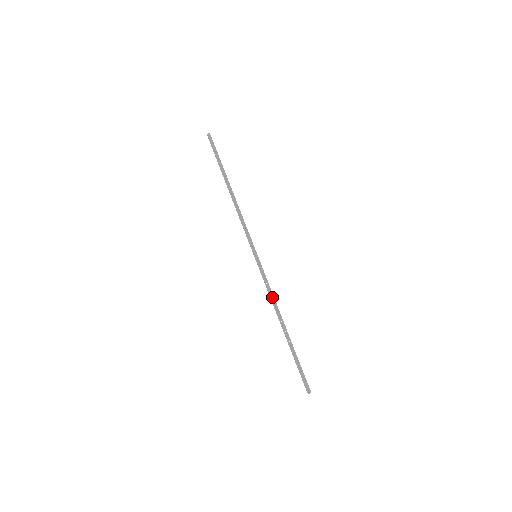
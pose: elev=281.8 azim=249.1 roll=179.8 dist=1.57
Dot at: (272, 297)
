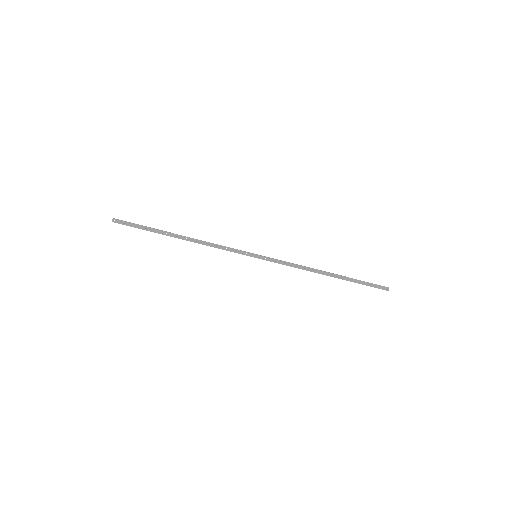
Dot at: (299, 267)
